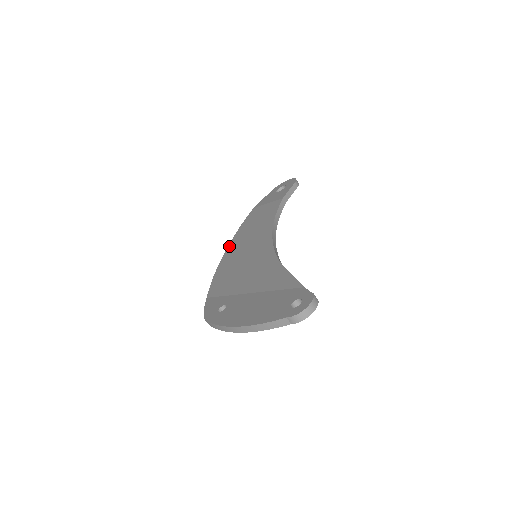
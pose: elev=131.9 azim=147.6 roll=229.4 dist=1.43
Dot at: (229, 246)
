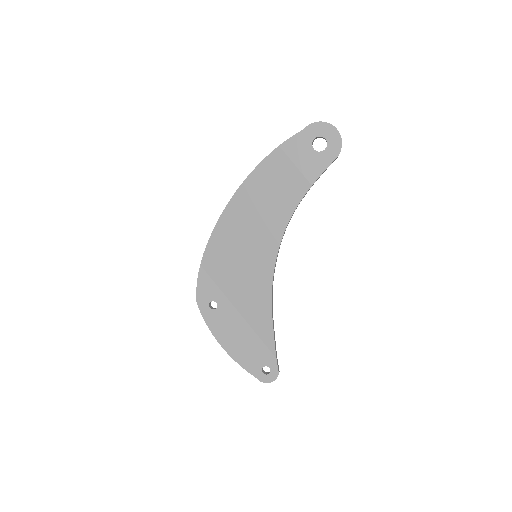
Dot at: (235, 198)
